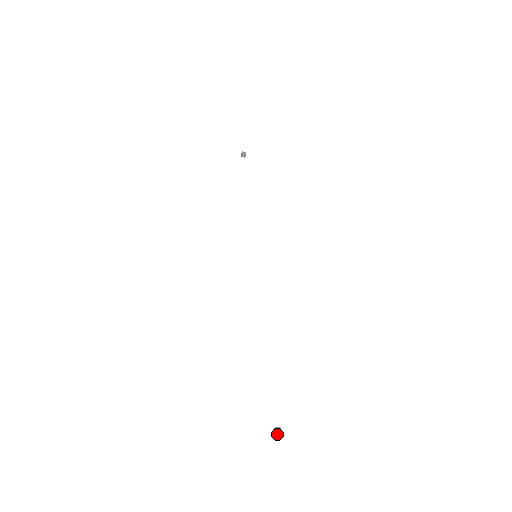
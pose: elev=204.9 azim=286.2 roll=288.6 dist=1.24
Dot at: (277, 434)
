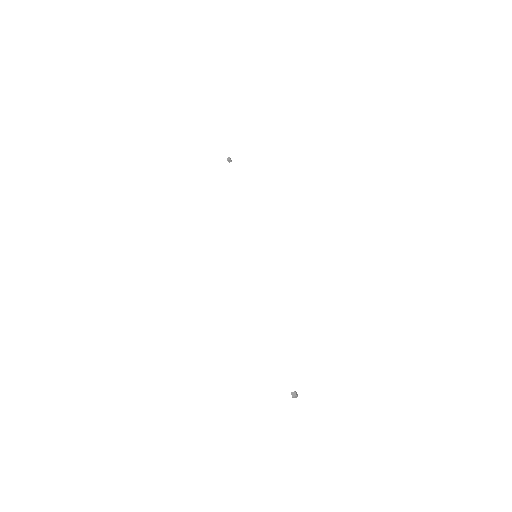
Dot at: (297, 396)
